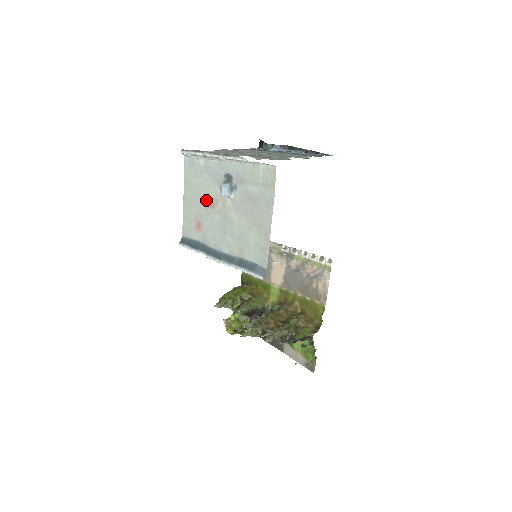
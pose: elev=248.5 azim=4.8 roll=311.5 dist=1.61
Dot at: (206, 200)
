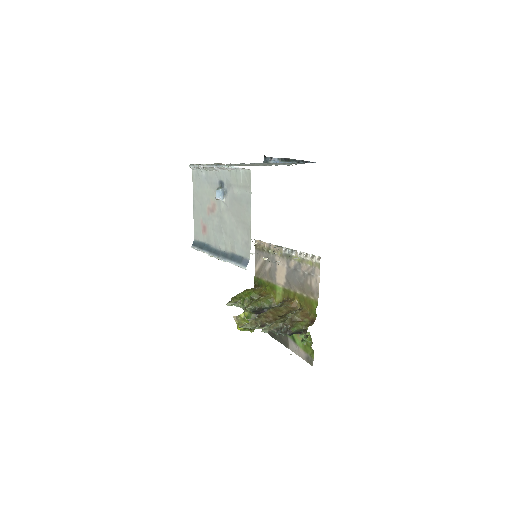
Dot at: (208, 206)
